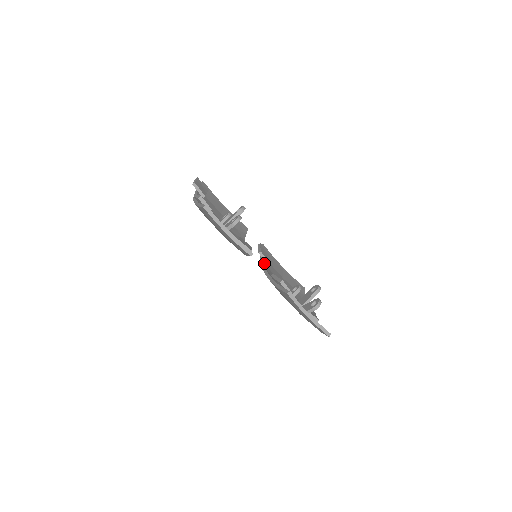
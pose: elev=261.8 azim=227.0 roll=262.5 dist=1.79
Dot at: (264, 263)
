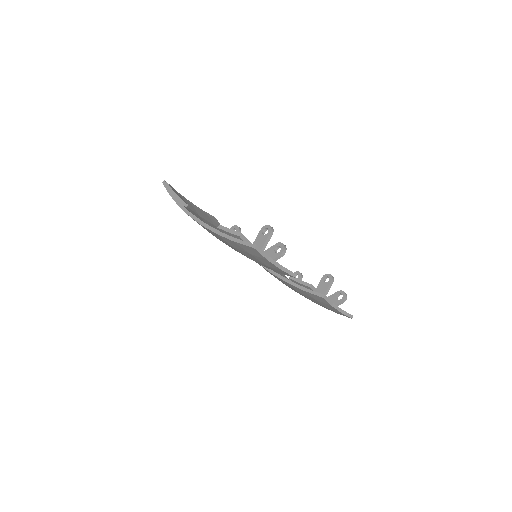
Dot at: occluded
